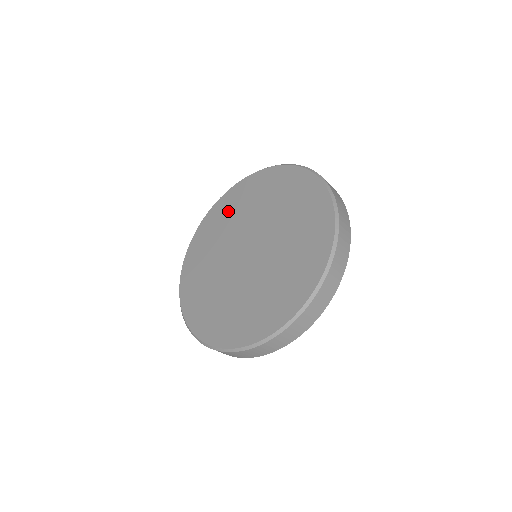
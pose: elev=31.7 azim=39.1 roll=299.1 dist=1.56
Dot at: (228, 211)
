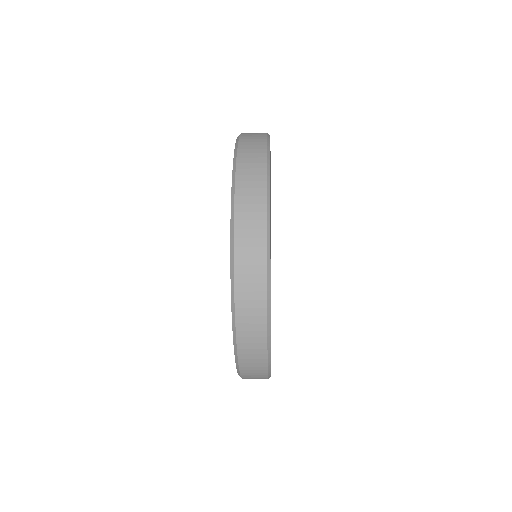
Dot at: occluded
